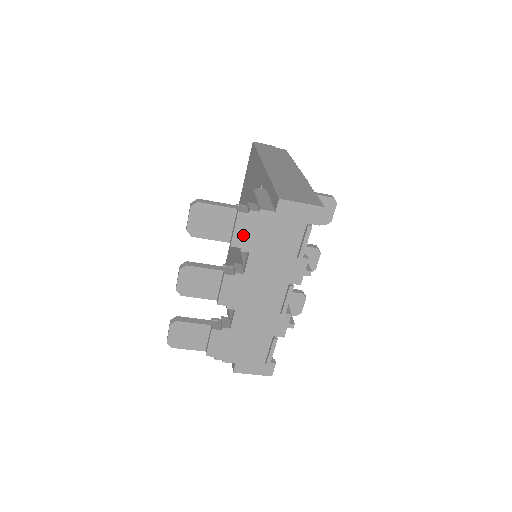
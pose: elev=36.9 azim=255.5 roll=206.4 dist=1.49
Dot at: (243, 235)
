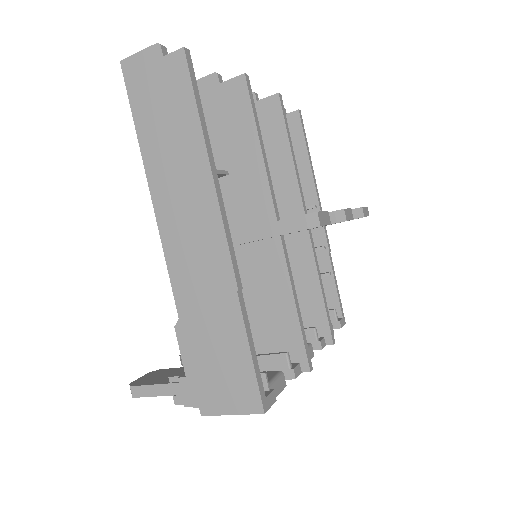
Dot at: occluded
